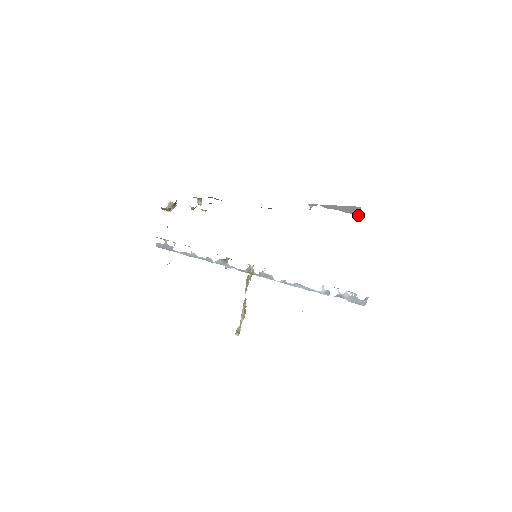
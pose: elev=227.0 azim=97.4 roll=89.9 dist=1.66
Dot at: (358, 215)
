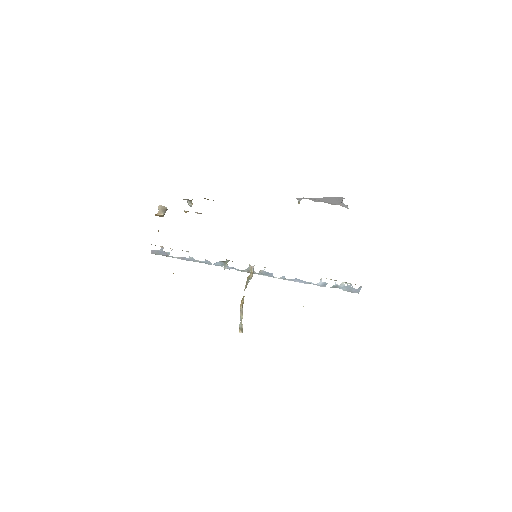
Dot at: (343, 206)
